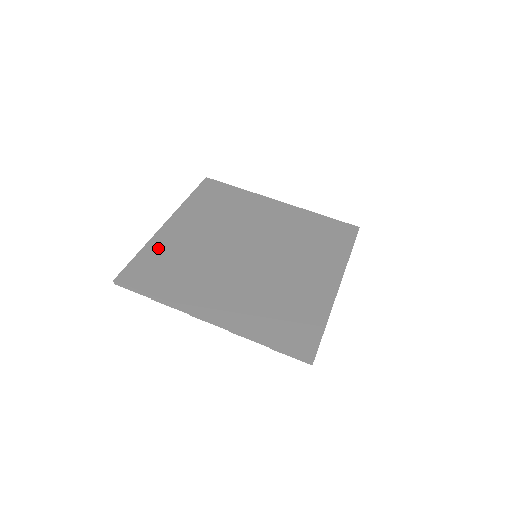
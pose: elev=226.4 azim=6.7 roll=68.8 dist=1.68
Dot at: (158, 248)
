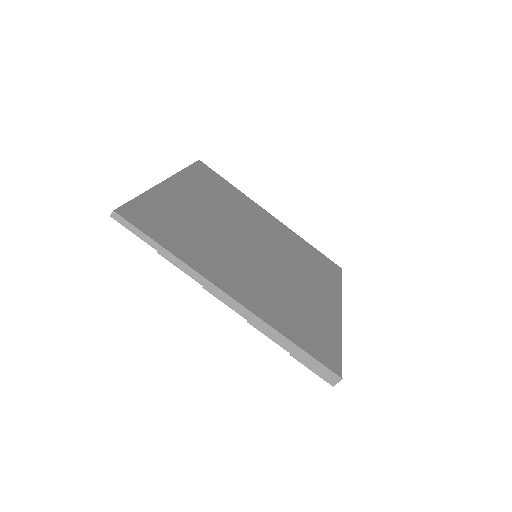
Dot at: (162, 201)
